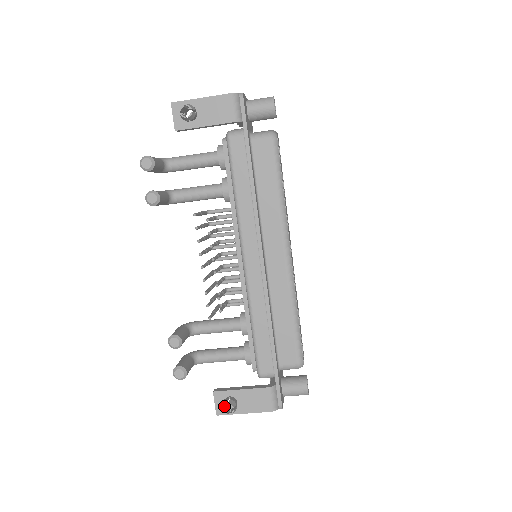
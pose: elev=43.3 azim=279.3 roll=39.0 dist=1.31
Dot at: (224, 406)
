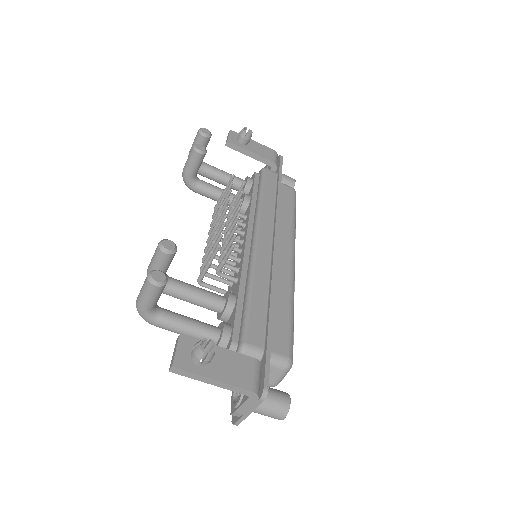
Dot at: (203, 339)
